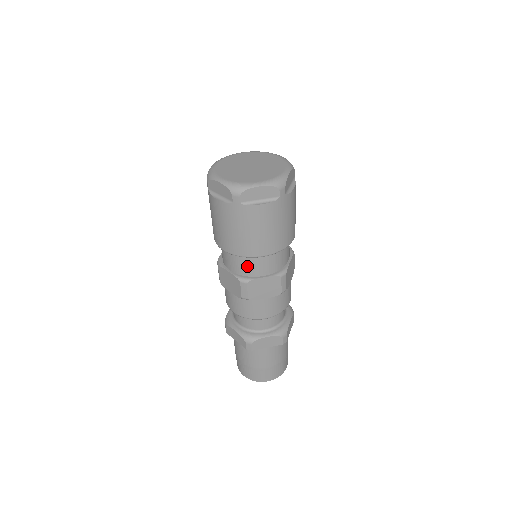
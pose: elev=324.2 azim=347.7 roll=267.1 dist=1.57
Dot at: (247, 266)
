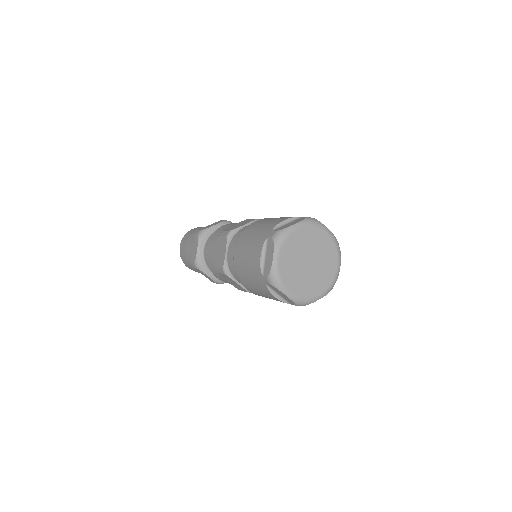
Dot at: occluded
